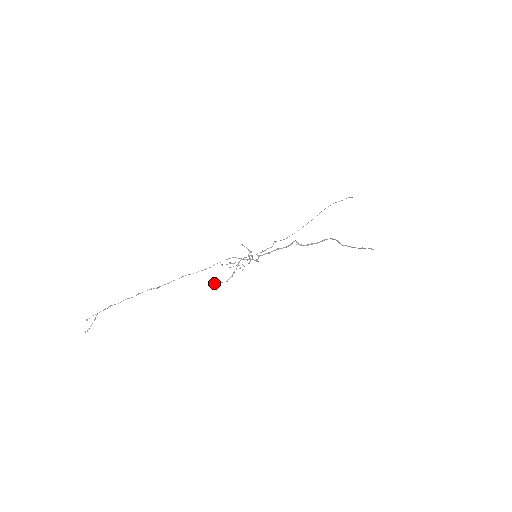
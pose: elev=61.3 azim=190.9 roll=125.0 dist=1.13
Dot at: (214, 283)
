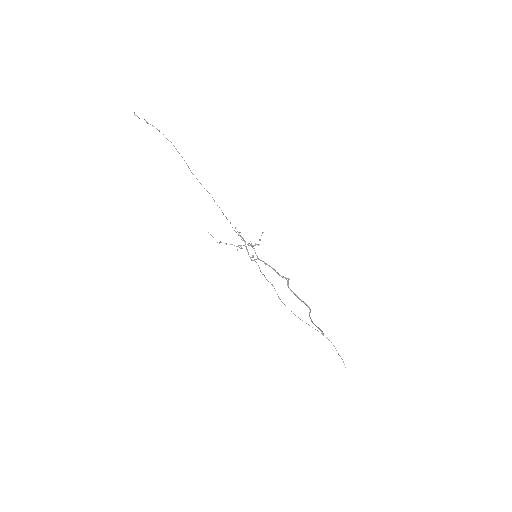
Dot at: occluded
